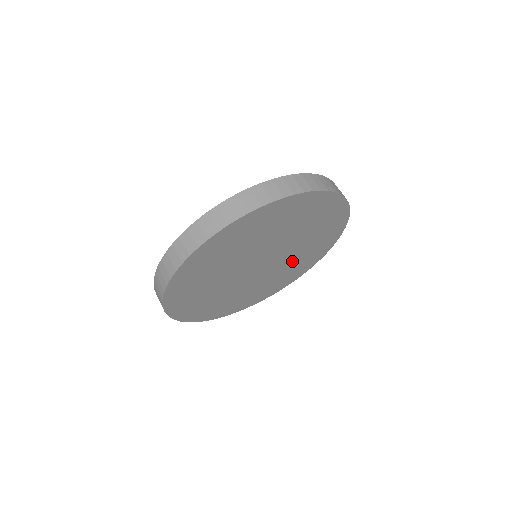
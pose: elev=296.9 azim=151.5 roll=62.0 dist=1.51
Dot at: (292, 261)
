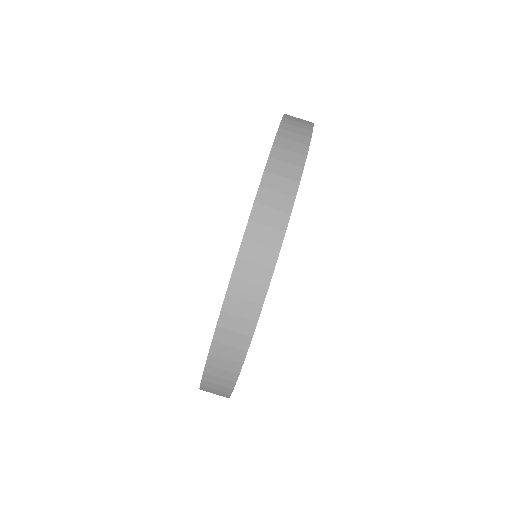
Dot at: occluded
